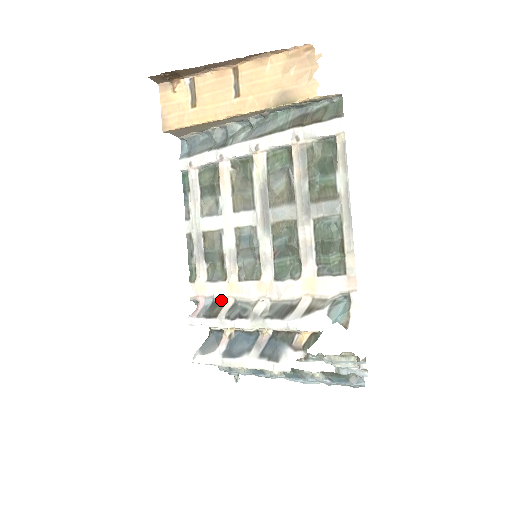
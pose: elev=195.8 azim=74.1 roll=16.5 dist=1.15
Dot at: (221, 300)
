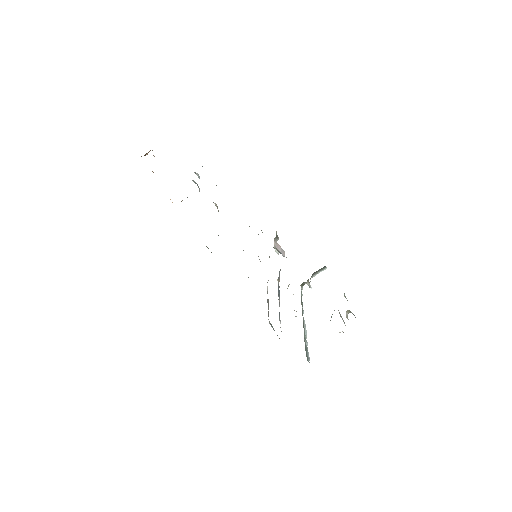
Dot at: occluded
